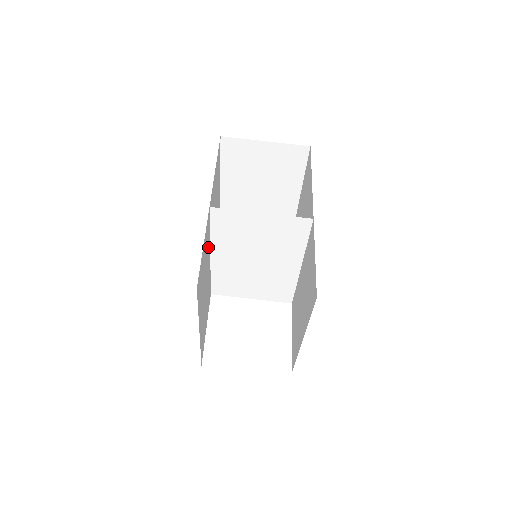
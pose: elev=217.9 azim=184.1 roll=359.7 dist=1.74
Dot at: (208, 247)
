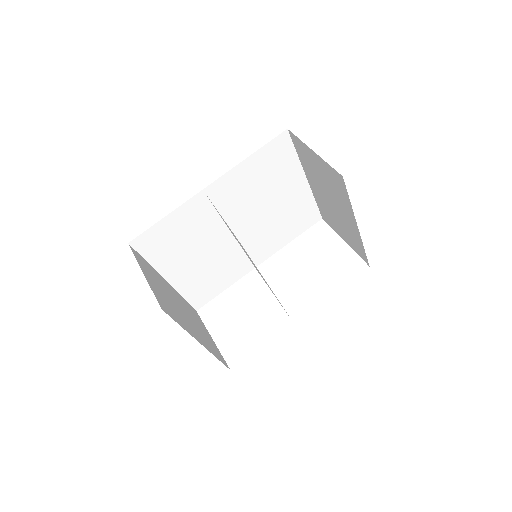
Dot at: (211, 223)
